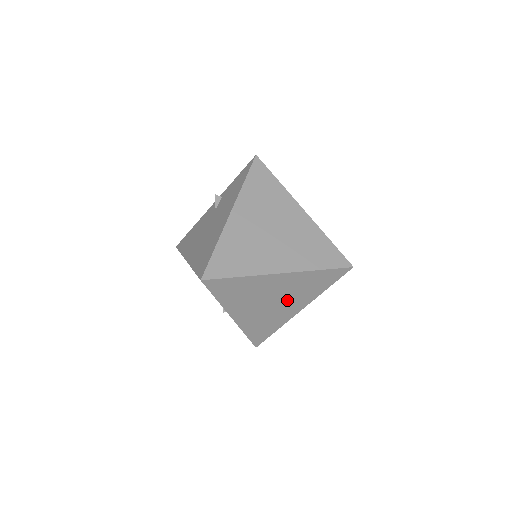
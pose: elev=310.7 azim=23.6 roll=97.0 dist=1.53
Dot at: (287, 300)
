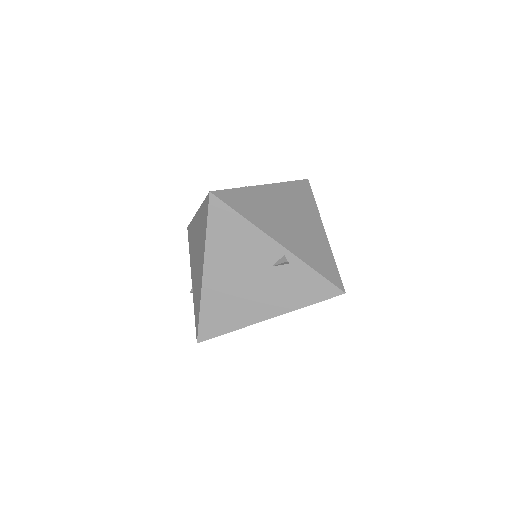
Dot at: occluded
